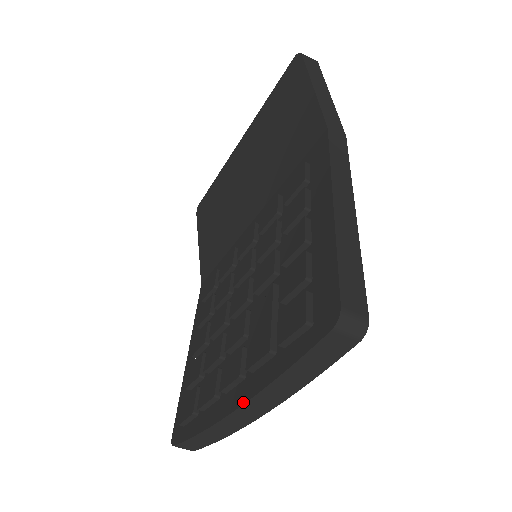
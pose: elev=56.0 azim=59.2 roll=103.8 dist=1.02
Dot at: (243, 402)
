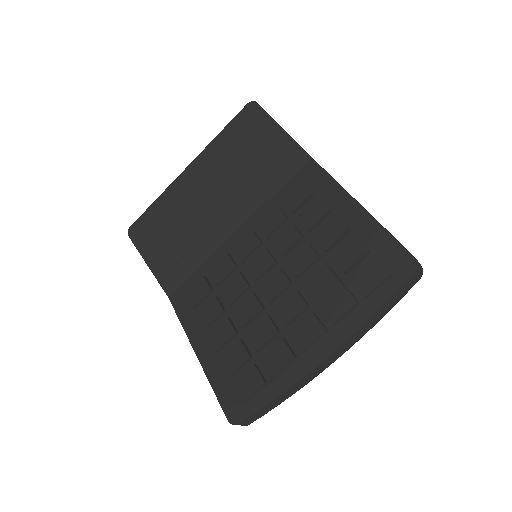
Dot at: (338, 346)
